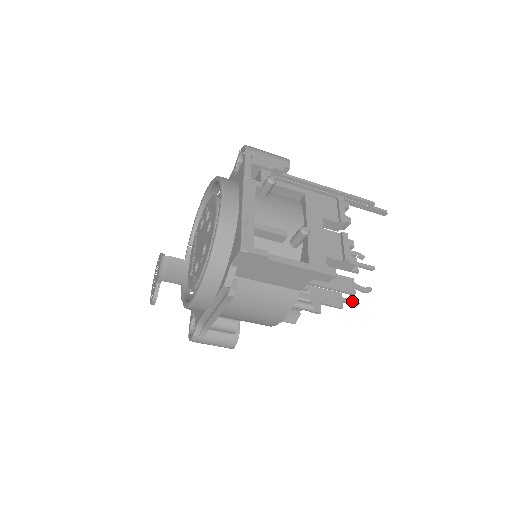
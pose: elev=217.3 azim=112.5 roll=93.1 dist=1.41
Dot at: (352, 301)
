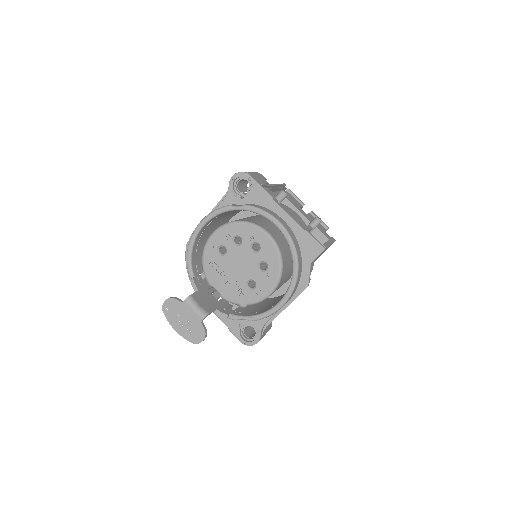
Dot at: occluded
